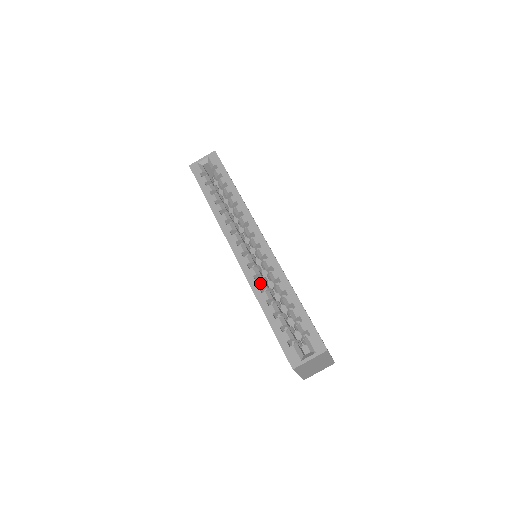
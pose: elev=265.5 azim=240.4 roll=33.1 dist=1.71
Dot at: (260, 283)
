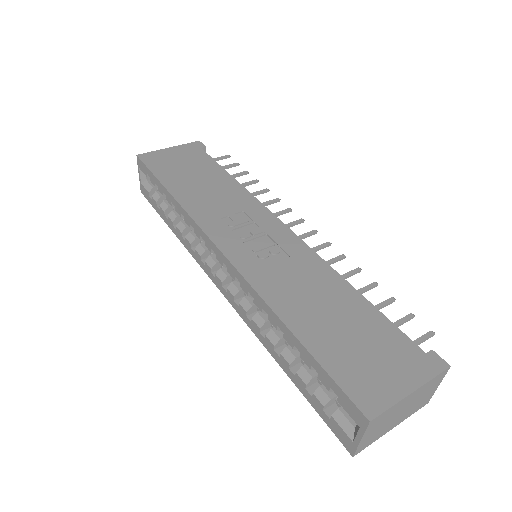
Dot at: (255, 324)
